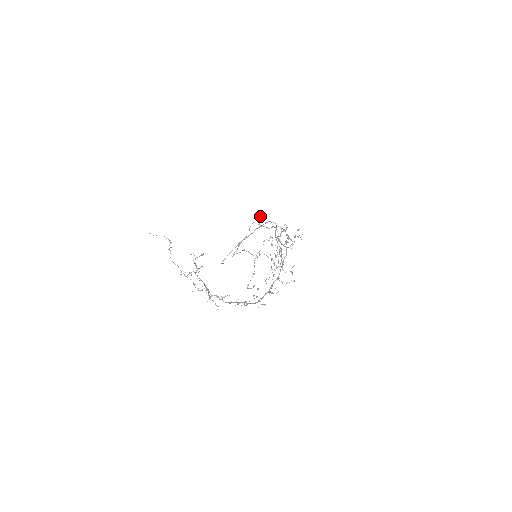
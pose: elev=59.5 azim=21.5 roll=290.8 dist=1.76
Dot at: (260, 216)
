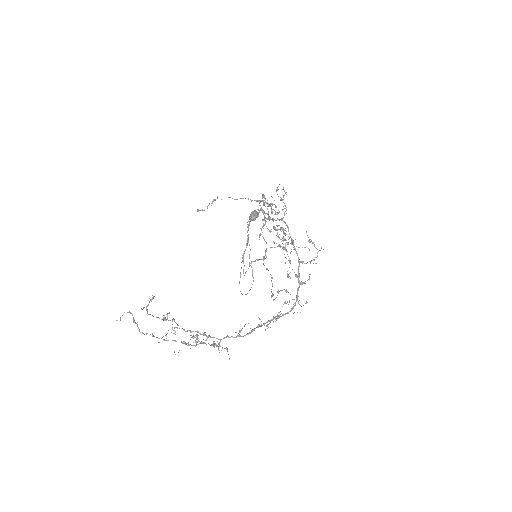
Dot at: occluded
